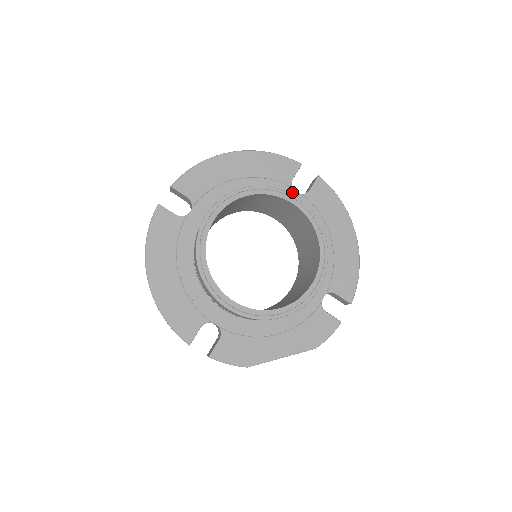
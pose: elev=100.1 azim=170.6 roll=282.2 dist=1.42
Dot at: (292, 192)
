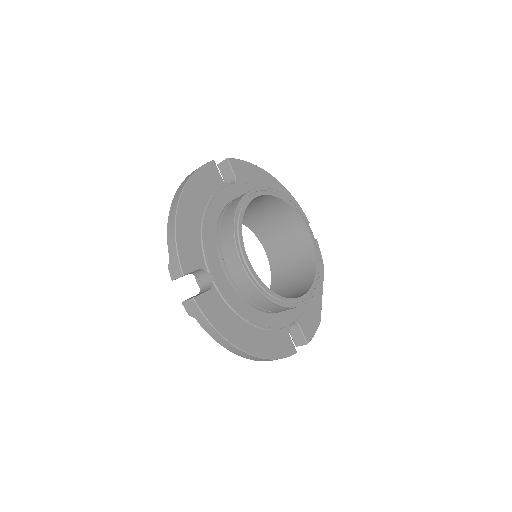
Dot at: (232, 188)
